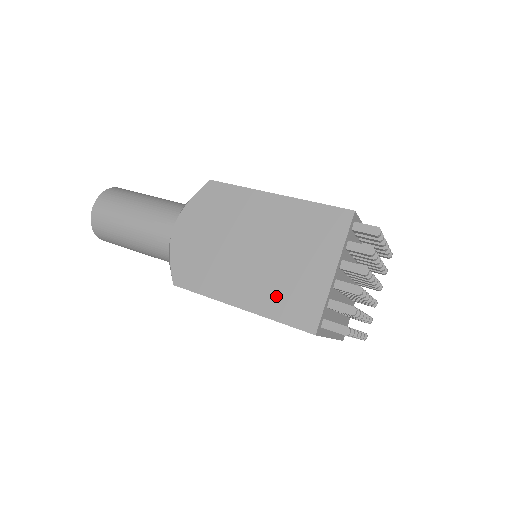
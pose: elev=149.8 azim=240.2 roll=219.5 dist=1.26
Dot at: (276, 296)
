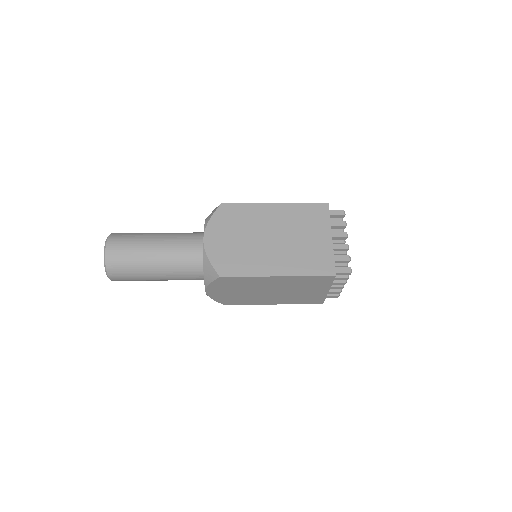
Dot at: (301, 261)
